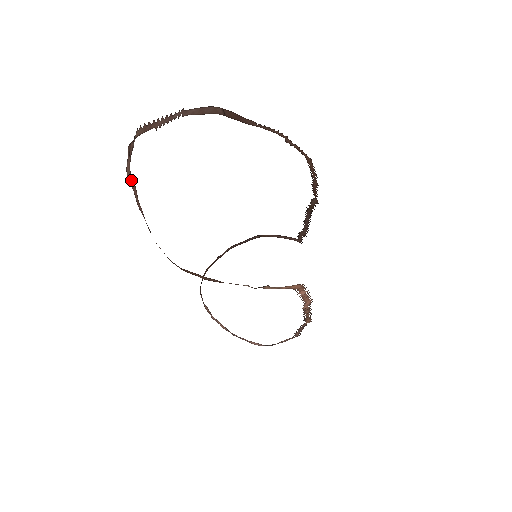
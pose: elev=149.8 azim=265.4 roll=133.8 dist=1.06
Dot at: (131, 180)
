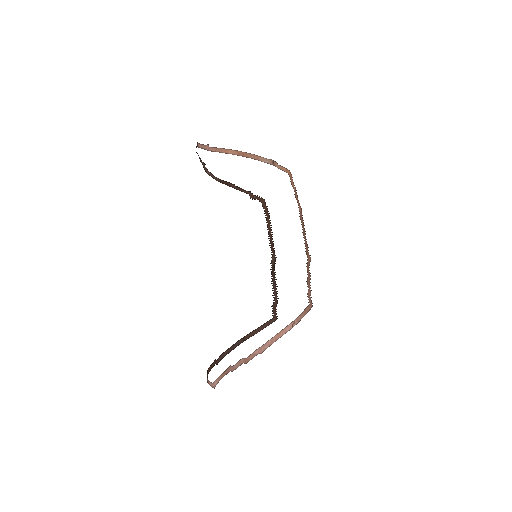
Dot at: (200, 147)
